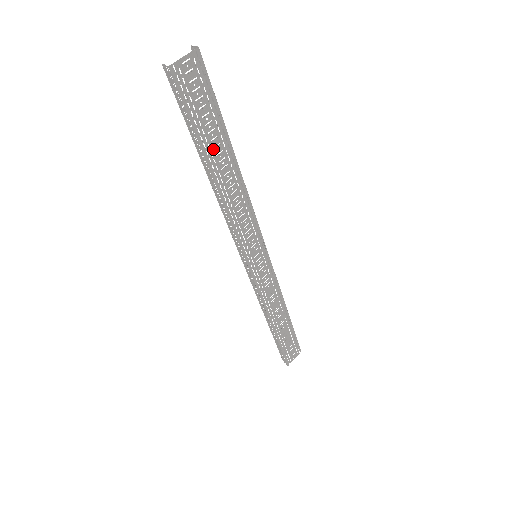
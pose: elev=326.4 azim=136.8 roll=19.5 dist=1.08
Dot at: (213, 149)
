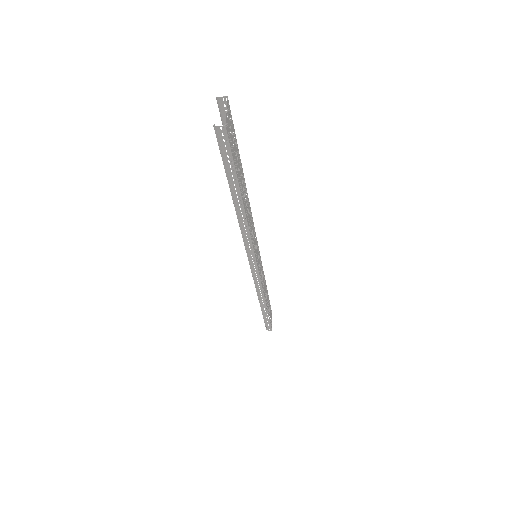
Dot at: (241, 182)
